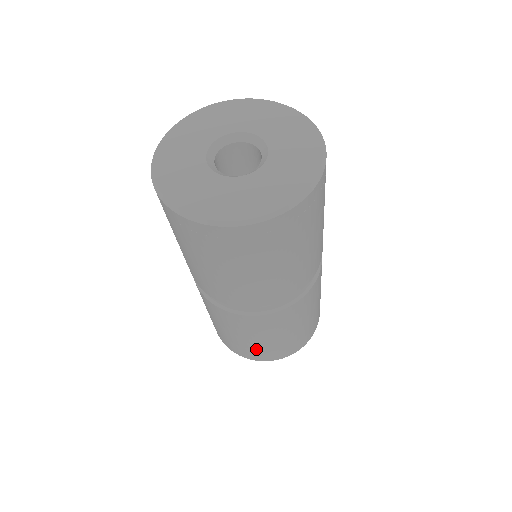
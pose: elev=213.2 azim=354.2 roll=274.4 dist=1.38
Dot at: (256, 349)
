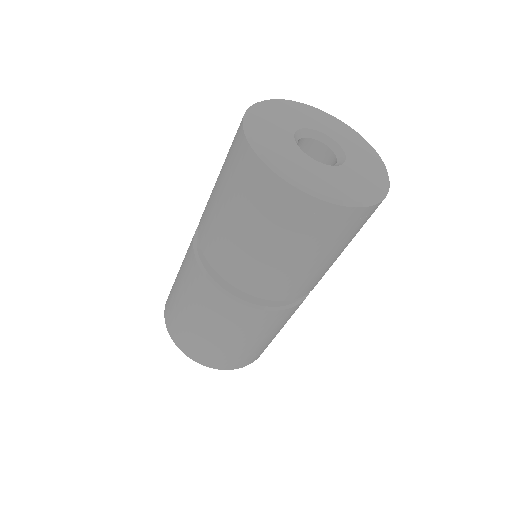
Dot at: (187, 331)
